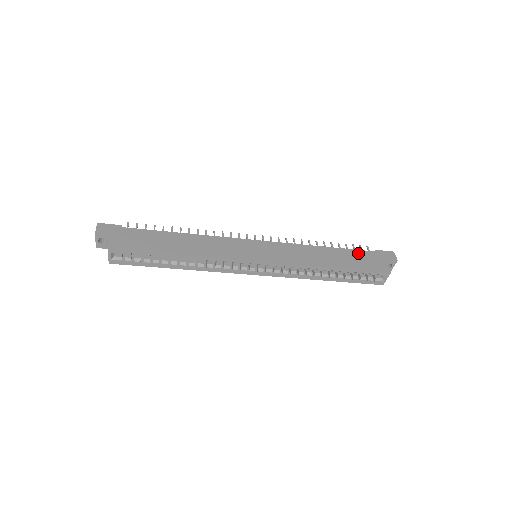
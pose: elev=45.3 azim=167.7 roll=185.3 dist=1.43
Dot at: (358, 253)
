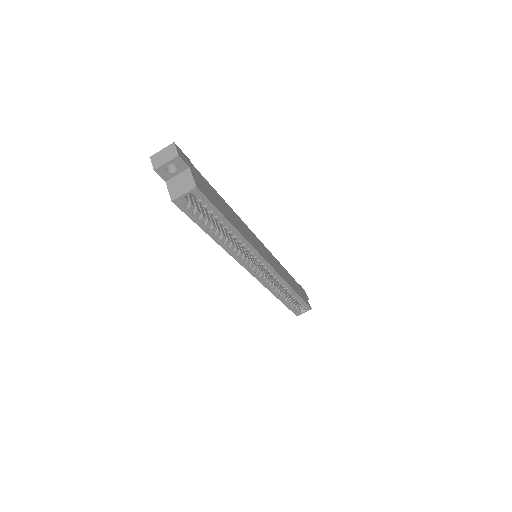
Dot at: occluded
